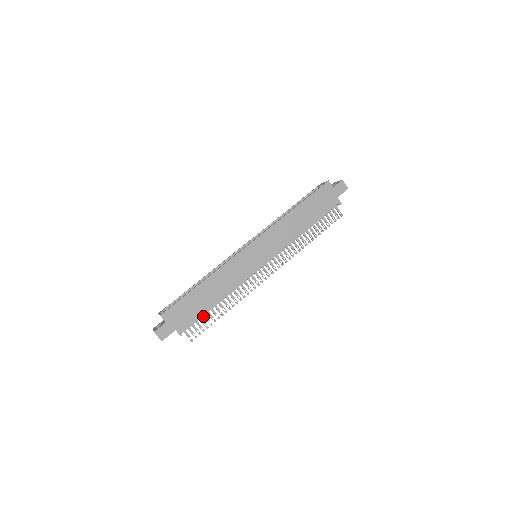
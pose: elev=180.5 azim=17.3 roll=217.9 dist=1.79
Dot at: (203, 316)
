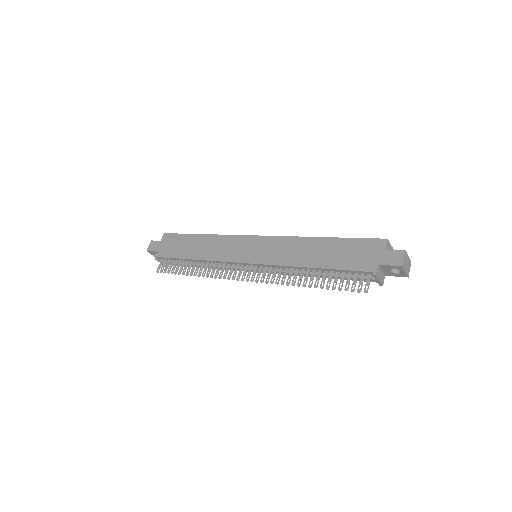
Dot at: (179, 262)
